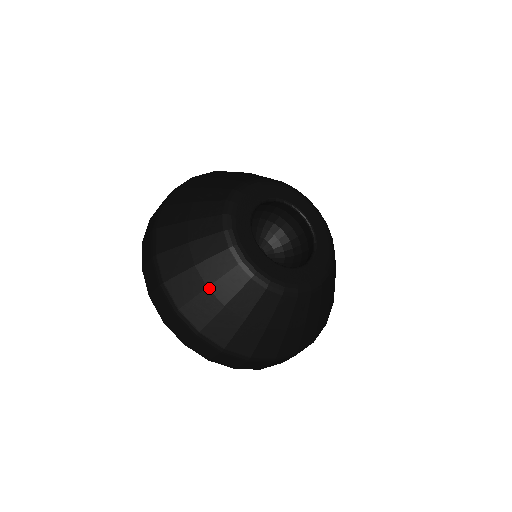
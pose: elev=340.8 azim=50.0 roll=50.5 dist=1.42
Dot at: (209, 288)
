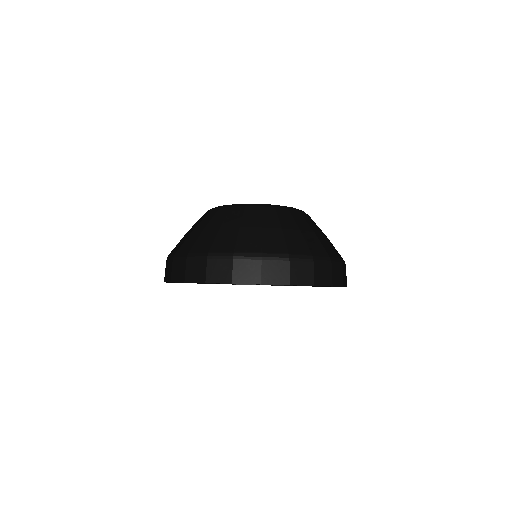
Dot at: occluded
